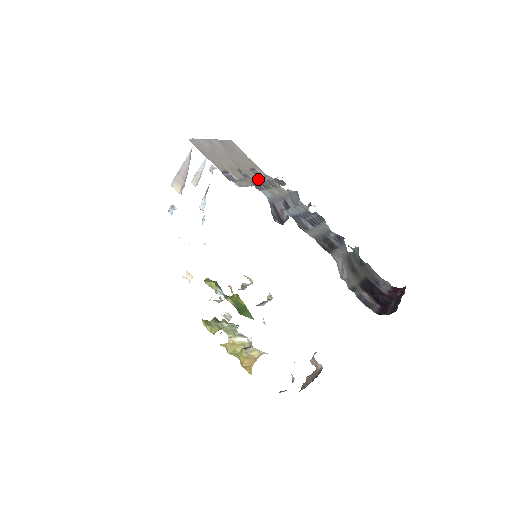
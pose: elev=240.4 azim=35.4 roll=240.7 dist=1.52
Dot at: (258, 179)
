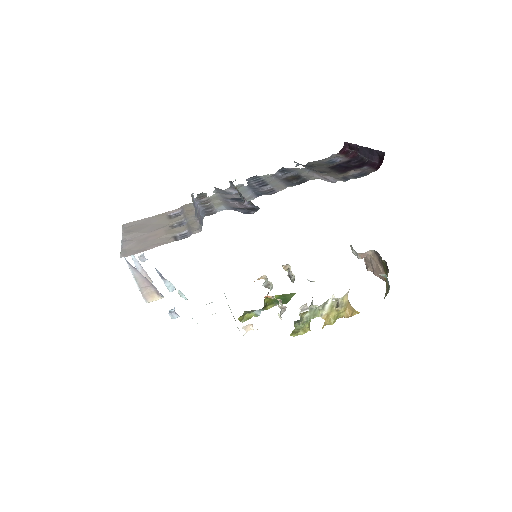
Dot at: (187, 215)
